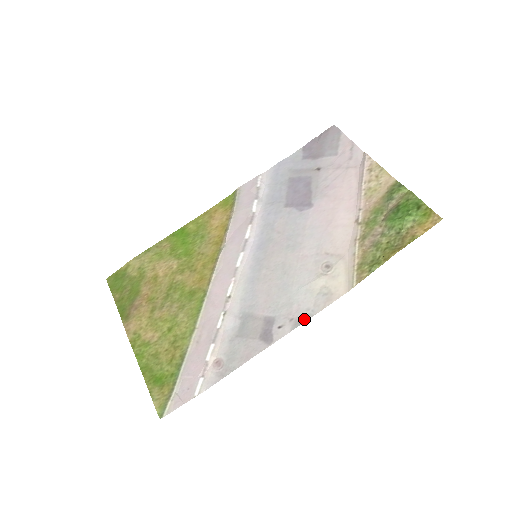
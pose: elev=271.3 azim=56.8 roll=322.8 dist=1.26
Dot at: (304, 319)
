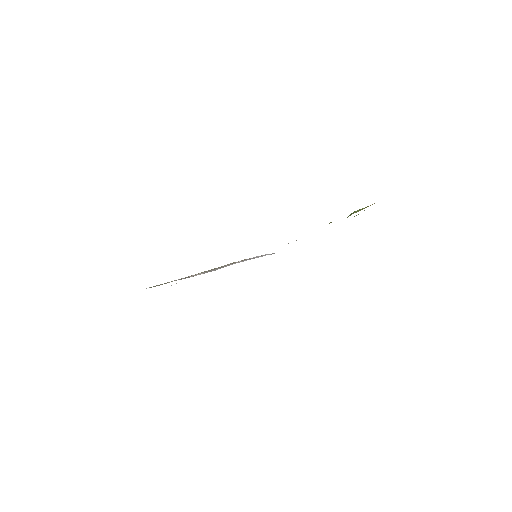
Dot at: occluded
